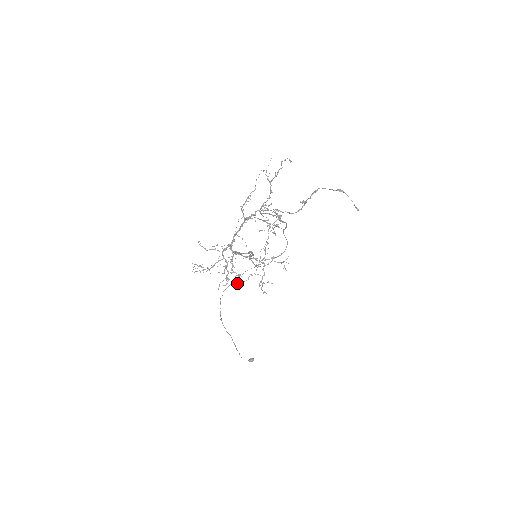
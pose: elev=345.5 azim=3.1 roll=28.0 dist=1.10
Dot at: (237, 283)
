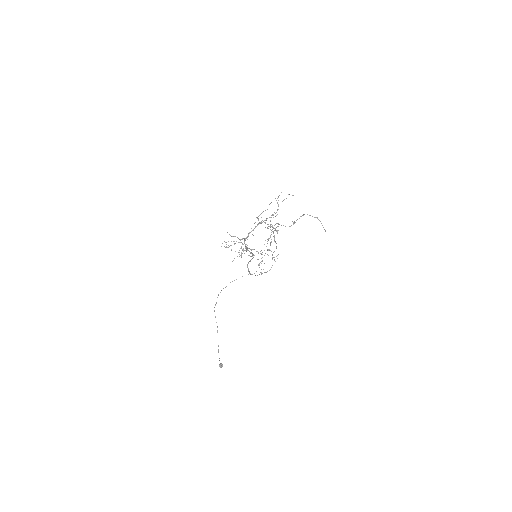
Dot at: (248, 255)
